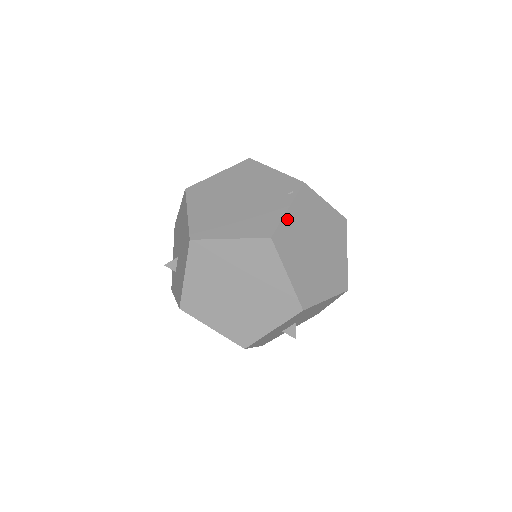
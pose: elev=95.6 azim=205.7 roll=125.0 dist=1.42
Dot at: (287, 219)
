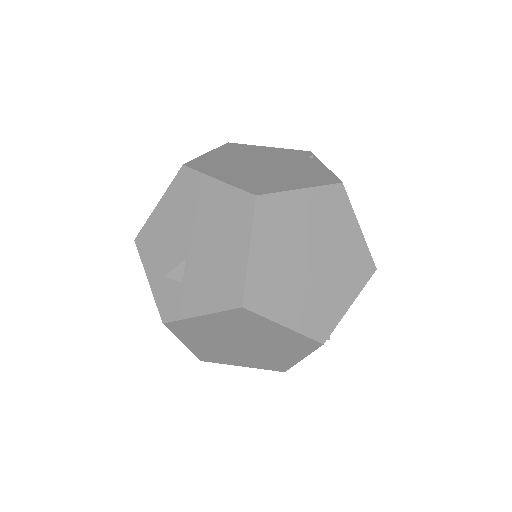
Dot at: occluded
